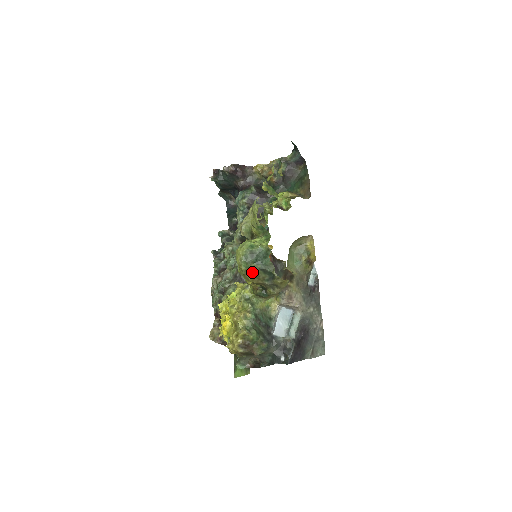
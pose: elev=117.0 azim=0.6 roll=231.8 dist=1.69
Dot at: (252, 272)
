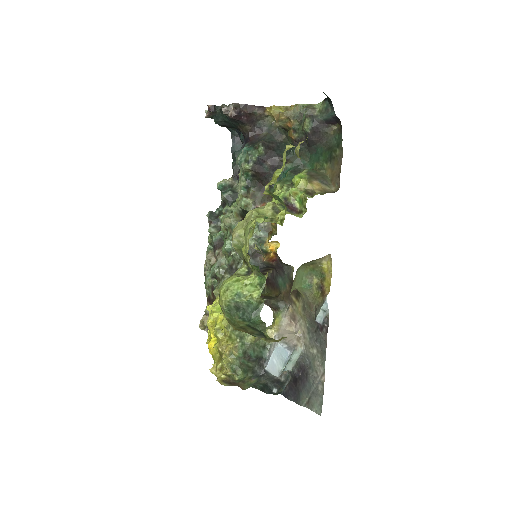
Dot at: (237, 325)
